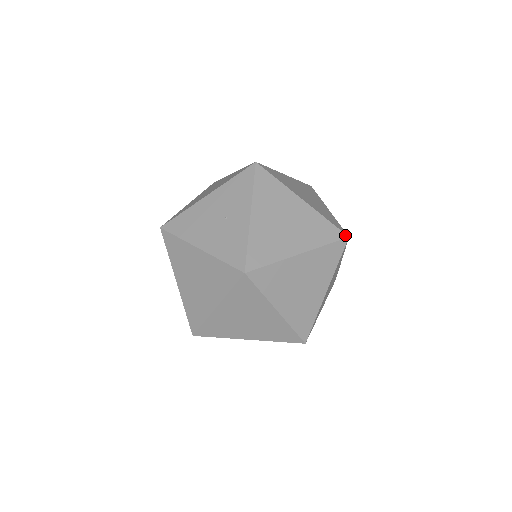
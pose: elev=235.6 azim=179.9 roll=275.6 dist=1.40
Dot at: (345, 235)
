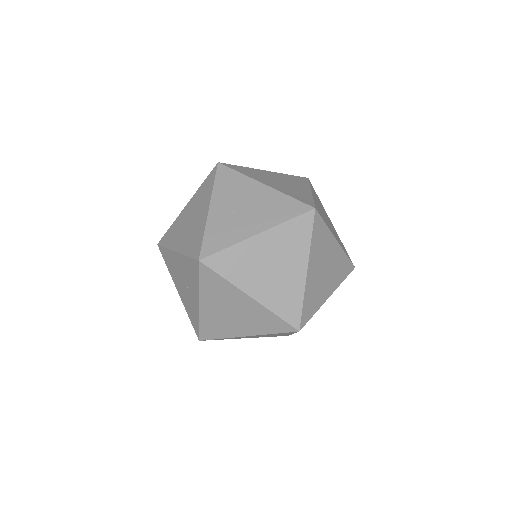
Dot at: (295, 330)
